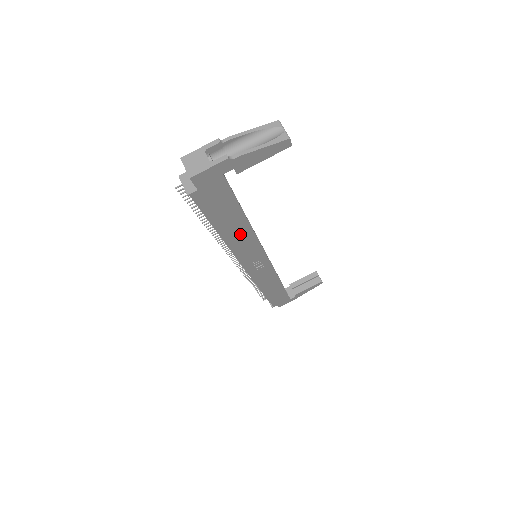
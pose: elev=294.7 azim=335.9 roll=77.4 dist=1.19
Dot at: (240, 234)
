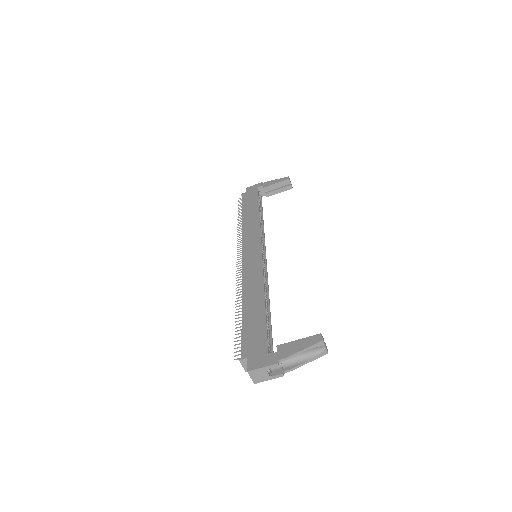
Dot at: occluded
